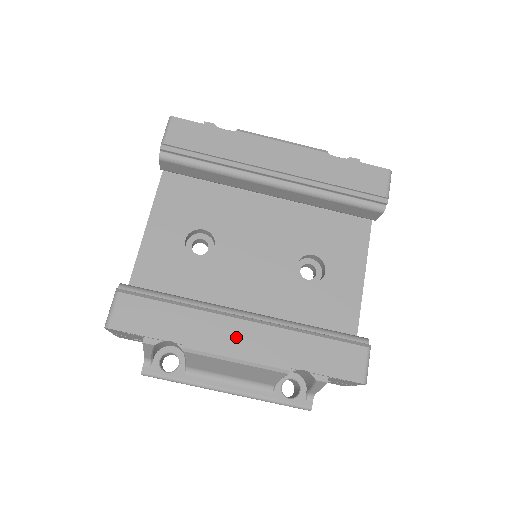
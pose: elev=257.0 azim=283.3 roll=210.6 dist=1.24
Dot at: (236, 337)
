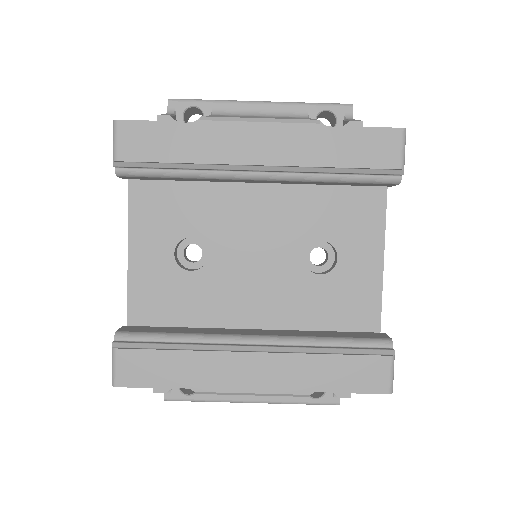
Dot at: (247, 372)
